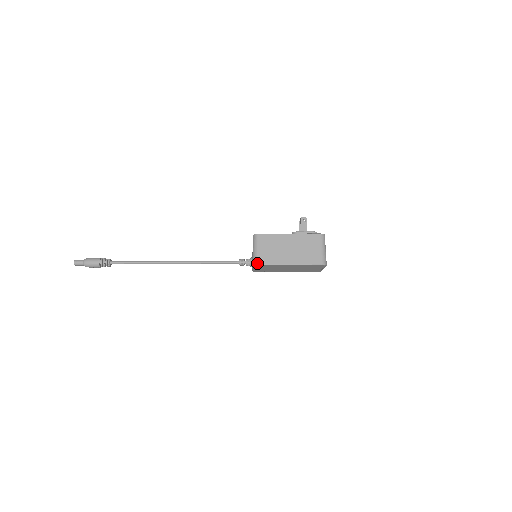
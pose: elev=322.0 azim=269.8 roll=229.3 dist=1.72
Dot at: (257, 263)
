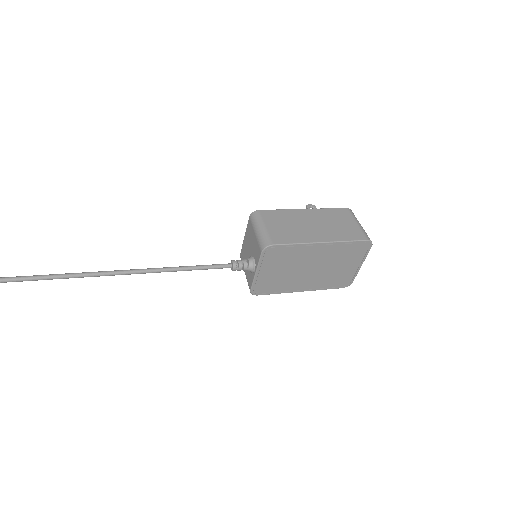
Dot at: (270, 243)
